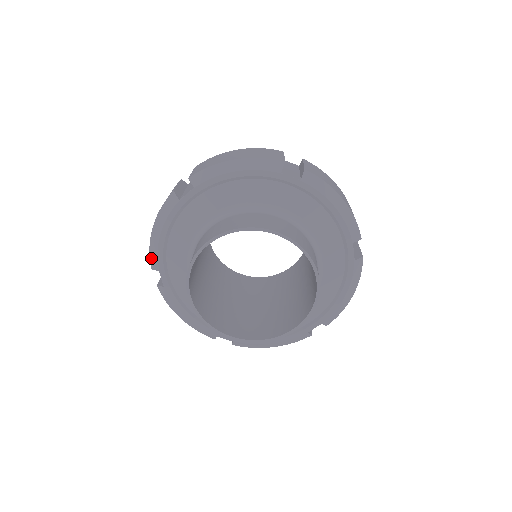
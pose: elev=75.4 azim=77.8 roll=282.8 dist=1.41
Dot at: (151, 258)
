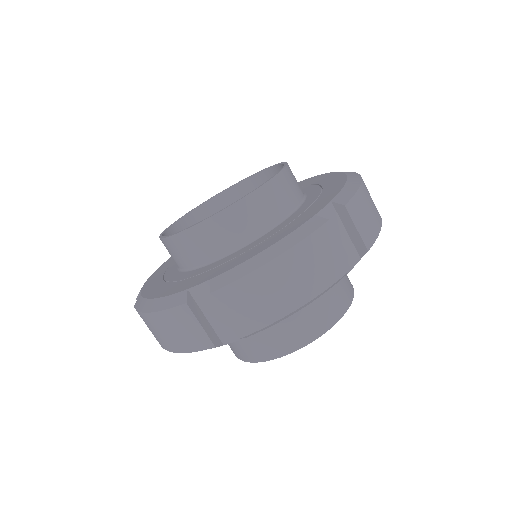
Dot at: occluded
